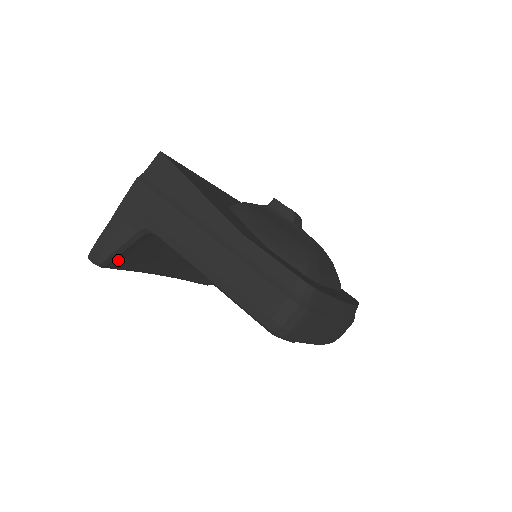
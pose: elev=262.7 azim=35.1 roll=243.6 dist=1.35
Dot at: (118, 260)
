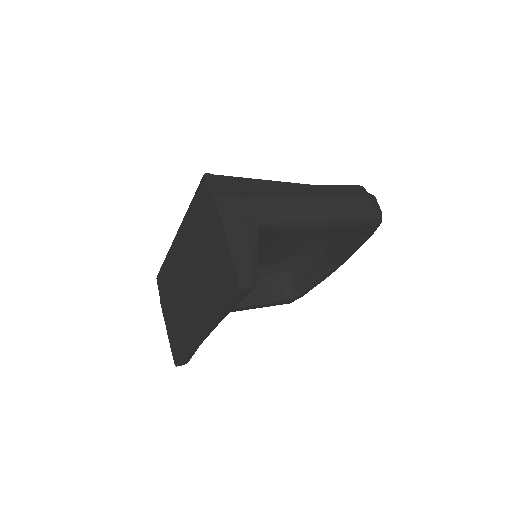
Dot at: occluded
